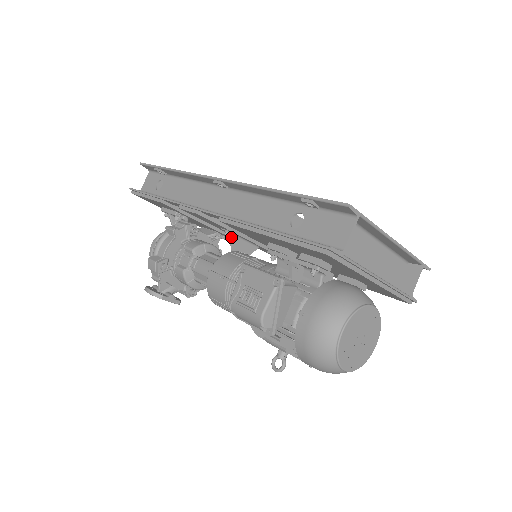
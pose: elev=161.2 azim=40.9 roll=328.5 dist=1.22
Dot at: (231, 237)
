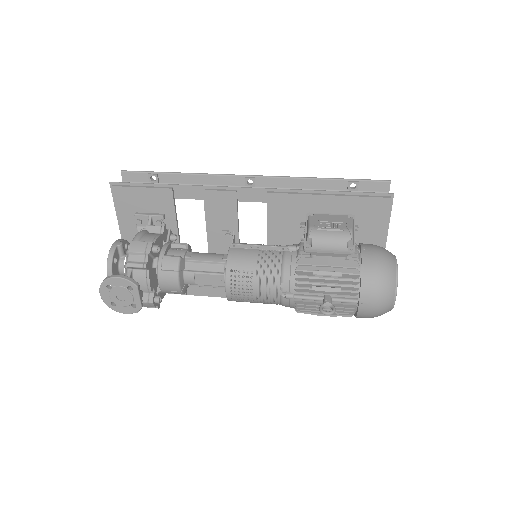
Dot at: (234, 236)
